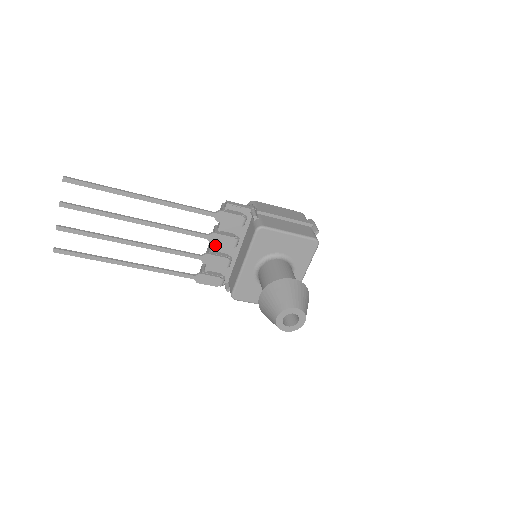
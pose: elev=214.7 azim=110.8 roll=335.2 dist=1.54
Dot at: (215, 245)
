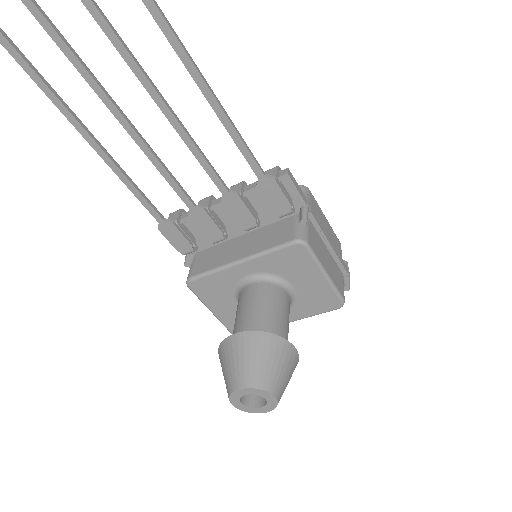
Dot at: (222, 205)
